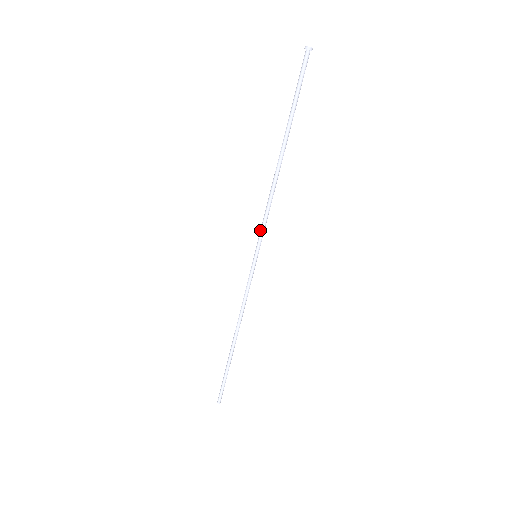
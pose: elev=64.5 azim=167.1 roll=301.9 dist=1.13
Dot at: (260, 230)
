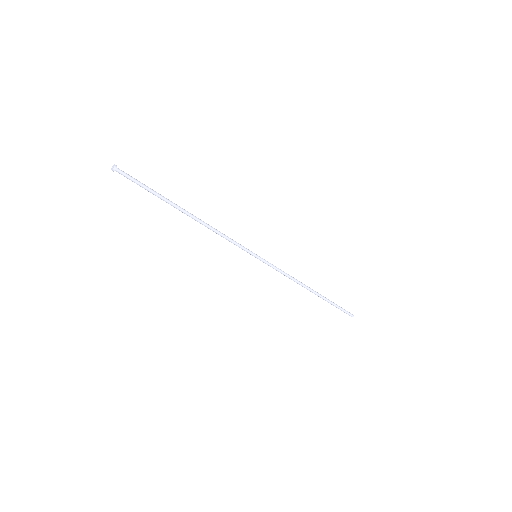
Dot at: (238, 245)
